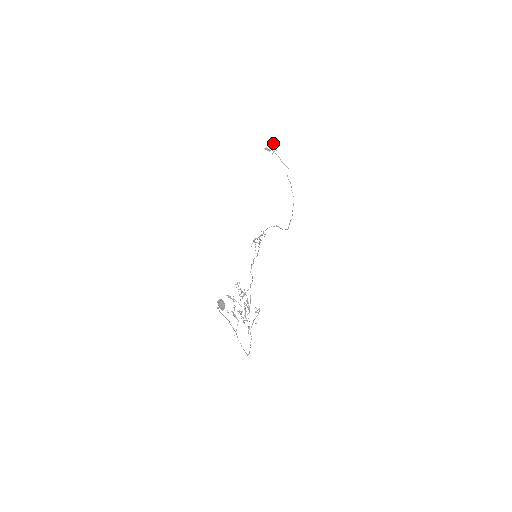
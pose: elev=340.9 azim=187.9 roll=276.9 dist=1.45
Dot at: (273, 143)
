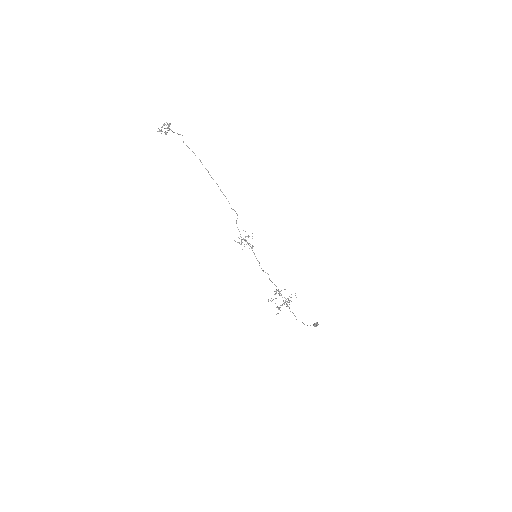
Dot at: (169, 124)
